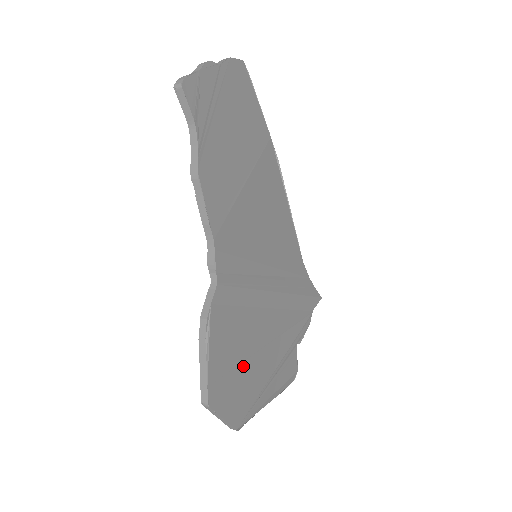
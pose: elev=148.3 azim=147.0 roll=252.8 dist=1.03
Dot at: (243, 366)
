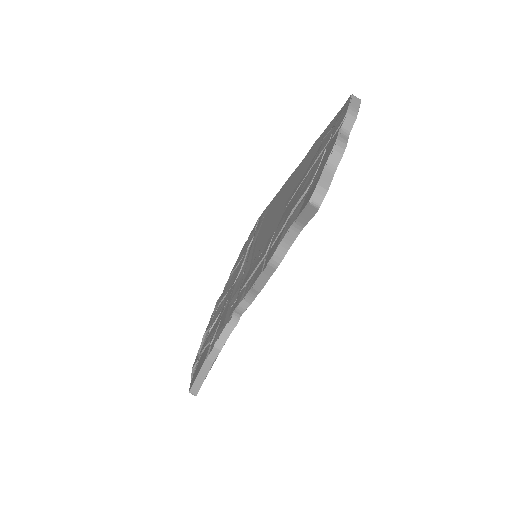
Dot at: occluded
